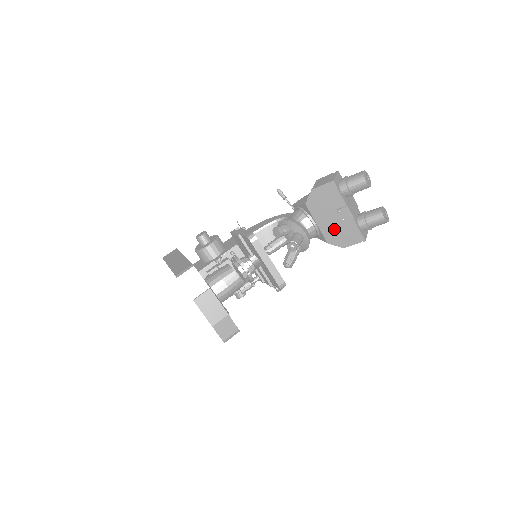
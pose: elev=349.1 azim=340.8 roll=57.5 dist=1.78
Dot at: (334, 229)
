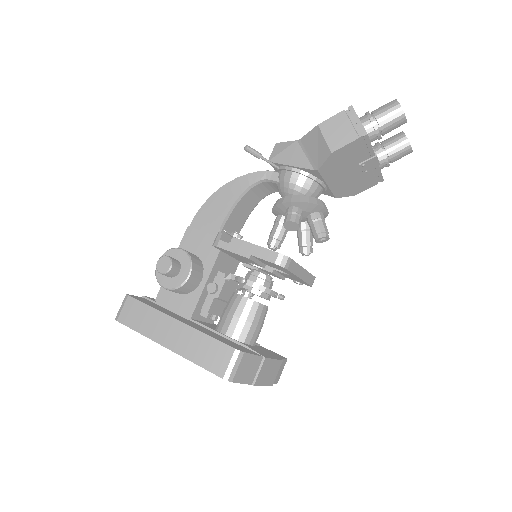
Dot at: (349, 183)
